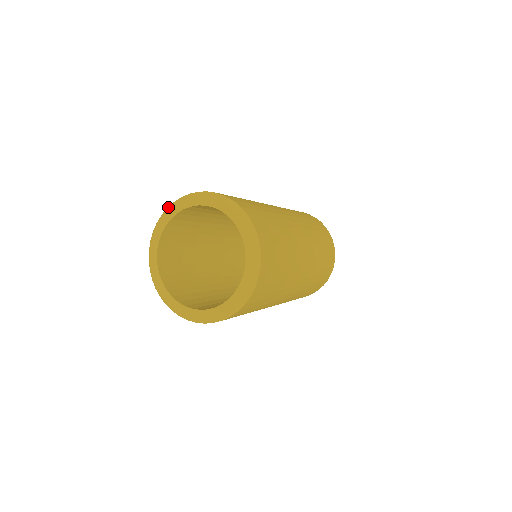
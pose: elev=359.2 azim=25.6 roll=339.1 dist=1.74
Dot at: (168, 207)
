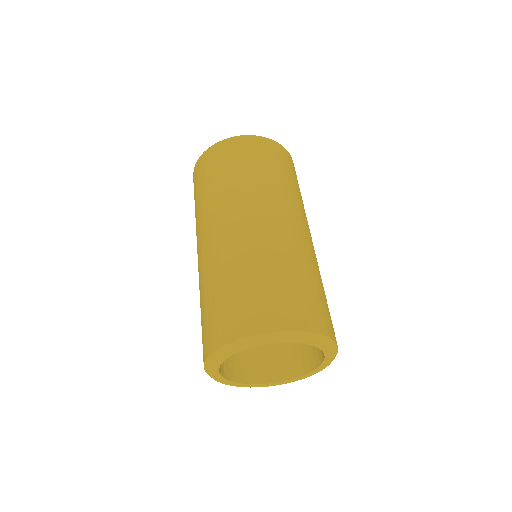
Dot at: (205, 370)
